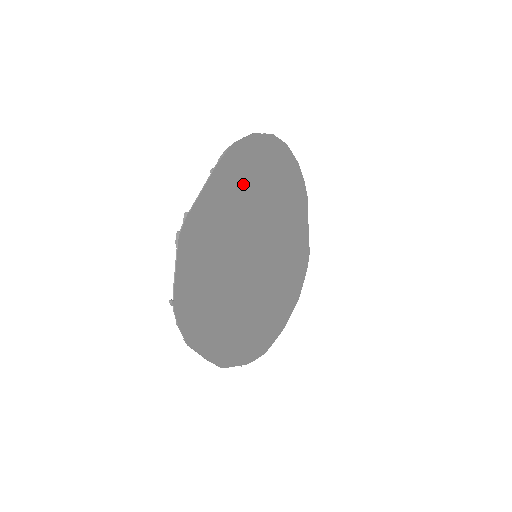
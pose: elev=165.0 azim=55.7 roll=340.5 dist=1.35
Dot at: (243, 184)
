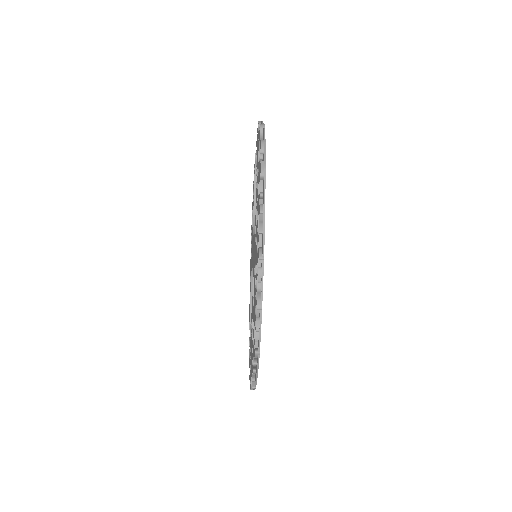
Dot at: occluded
